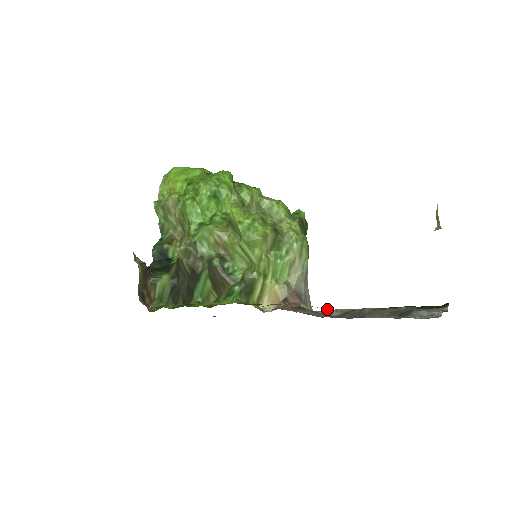
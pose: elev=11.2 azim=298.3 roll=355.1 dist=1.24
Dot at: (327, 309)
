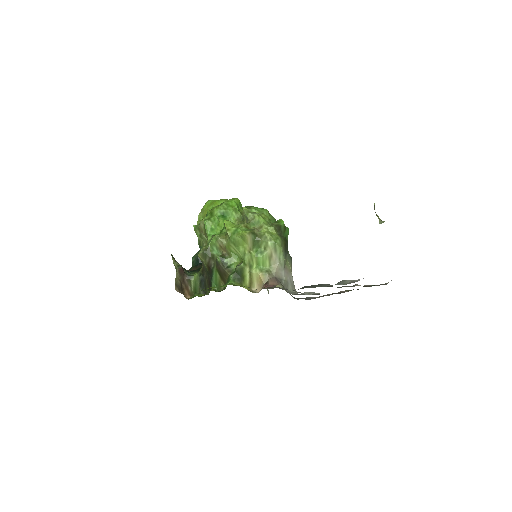
Dot at: occluded
